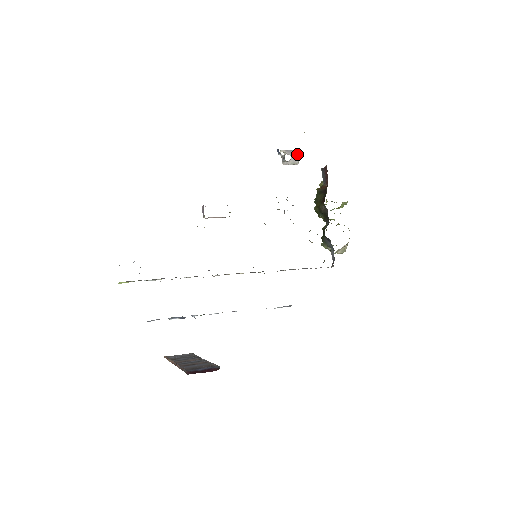
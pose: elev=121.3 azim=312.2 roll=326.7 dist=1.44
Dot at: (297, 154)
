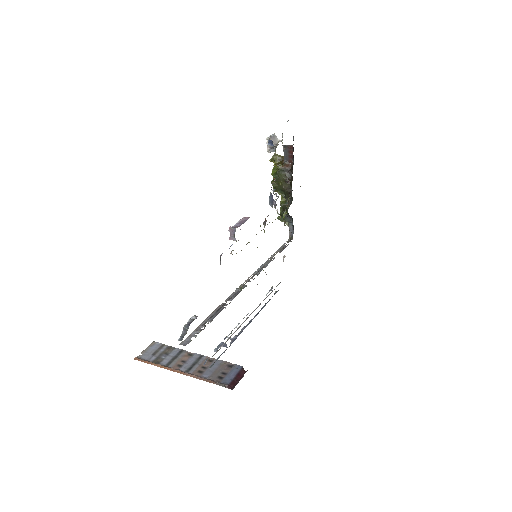
Dot at: (280, 141)
